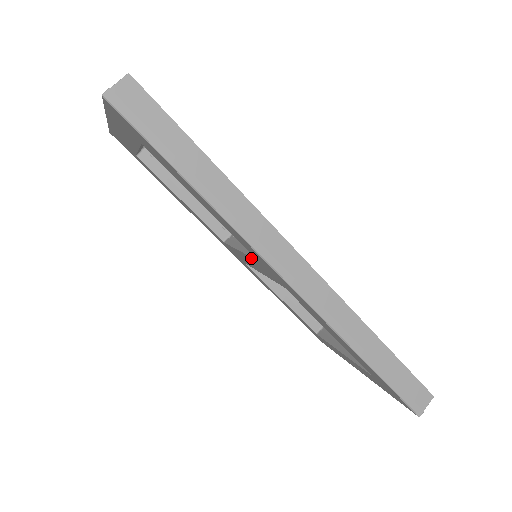
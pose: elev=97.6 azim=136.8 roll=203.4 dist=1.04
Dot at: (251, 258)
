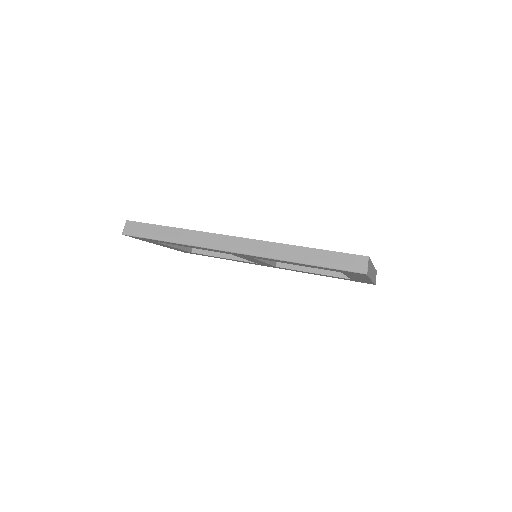
Dot at: occluded
